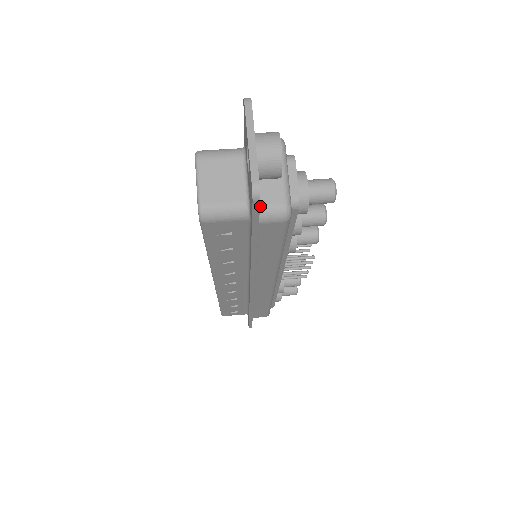
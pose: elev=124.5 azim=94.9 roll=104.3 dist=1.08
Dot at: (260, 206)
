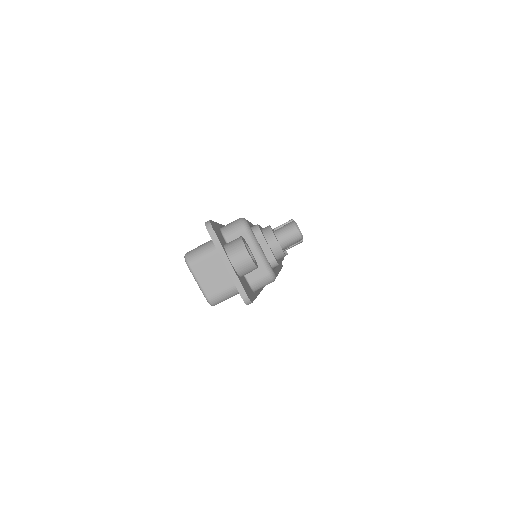
Dot at: (251, 283)
